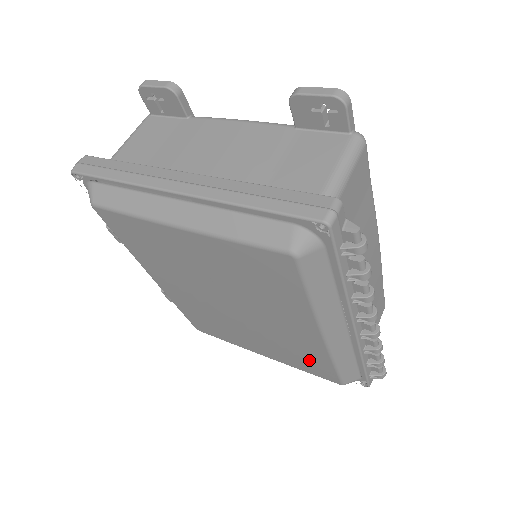
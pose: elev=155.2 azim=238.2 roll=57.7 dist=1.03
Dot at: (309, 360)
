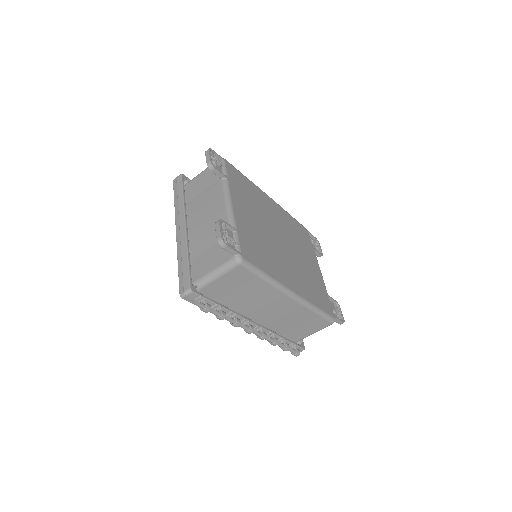
Dot at: occluded
